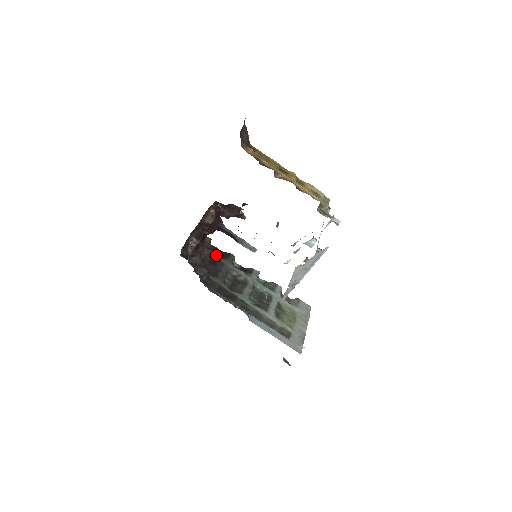
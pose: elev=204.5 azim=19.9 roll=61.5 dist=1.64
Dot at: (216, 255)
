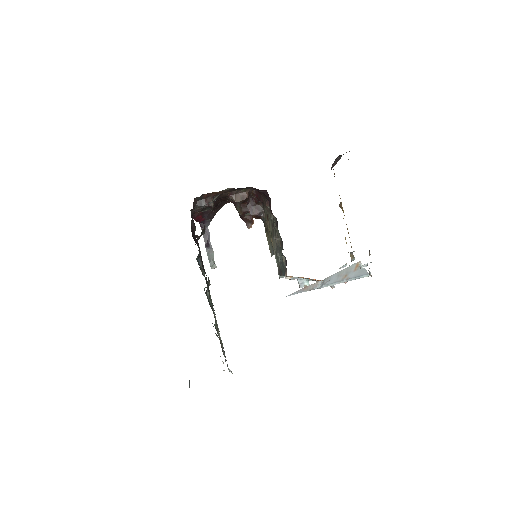
Dot at: occluded
